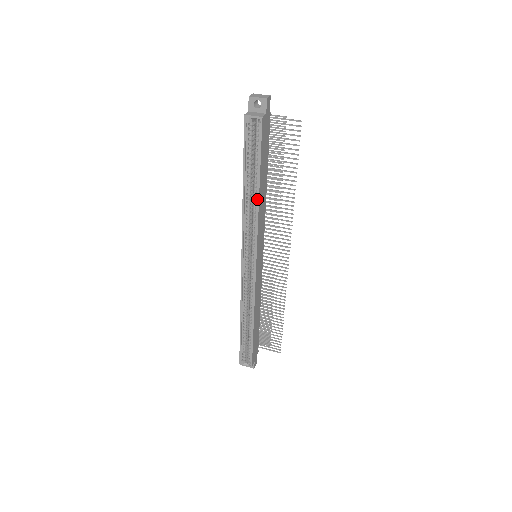
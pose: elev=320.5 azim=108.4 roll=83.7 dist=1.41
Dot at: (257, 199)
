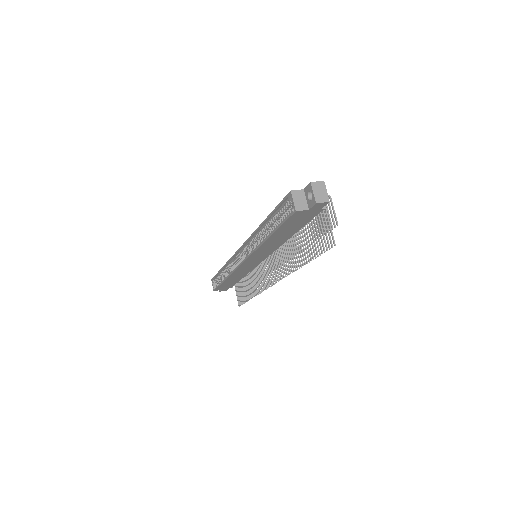
Dot at: (264, 240)
